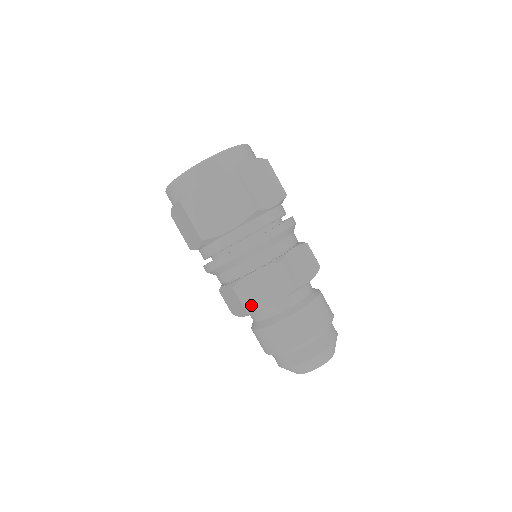
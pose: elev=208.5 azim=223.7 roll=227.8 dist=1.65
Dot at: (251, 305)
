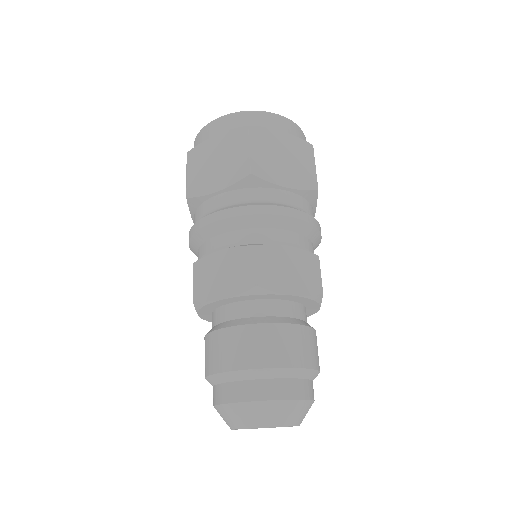
Dot at: (266, 279)
